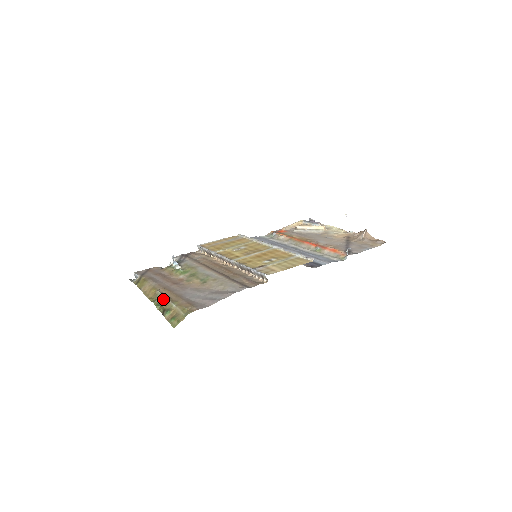
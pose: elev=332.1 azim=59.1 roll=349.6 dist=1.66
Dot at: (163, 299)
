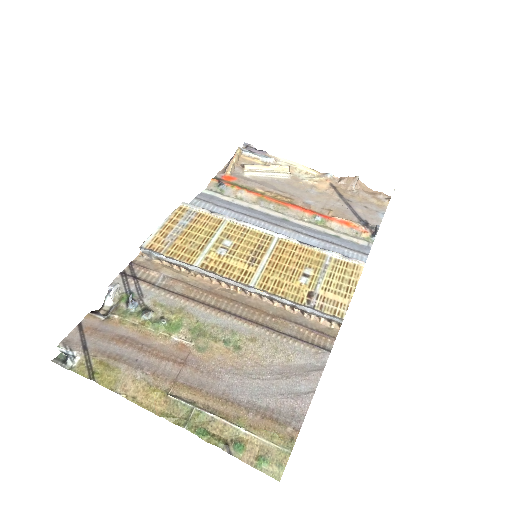
Dot at: (203, 417)
